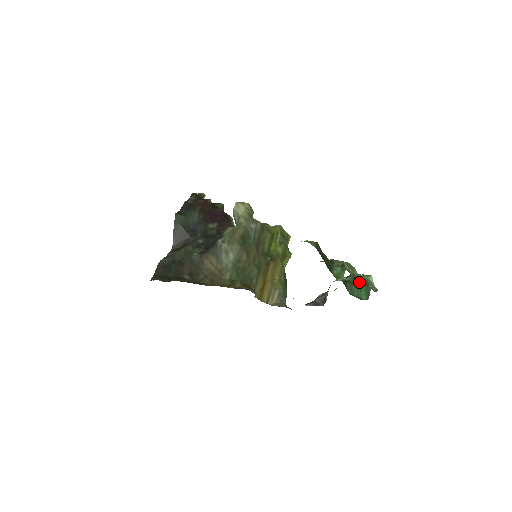
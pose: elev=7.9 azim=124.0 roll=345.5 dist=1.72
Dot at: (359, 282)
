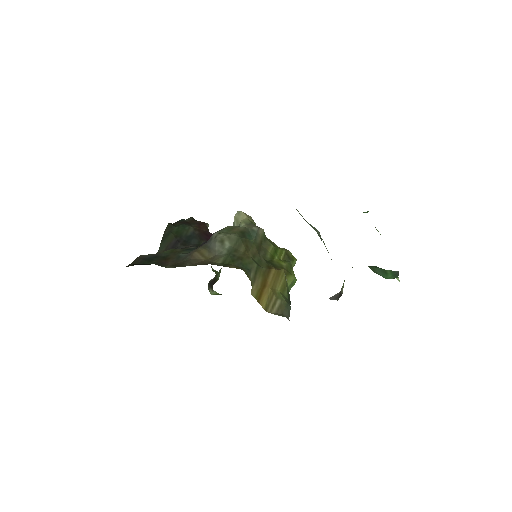
Dot at: occluded
